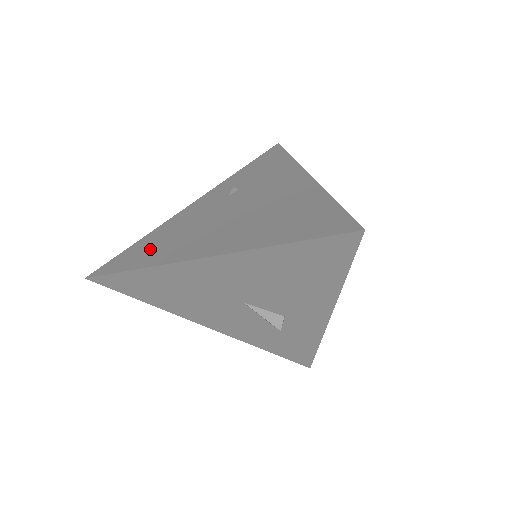
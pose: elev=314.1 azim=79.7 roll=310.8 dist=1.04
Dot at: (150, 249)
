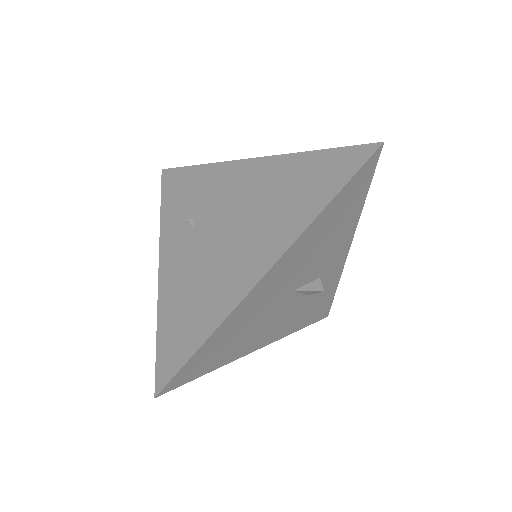
Dot at: (190, 317)
